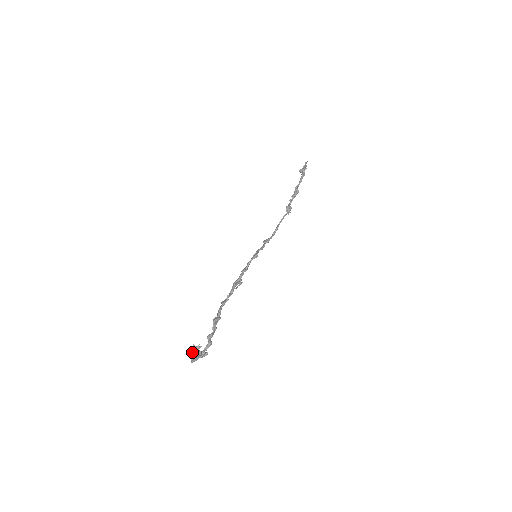
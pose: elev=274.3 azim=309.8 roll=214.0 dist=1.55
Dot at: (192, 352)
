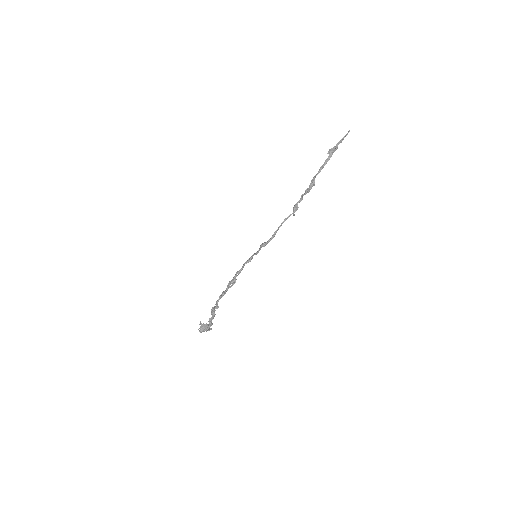
Dot at: (200, 326)
